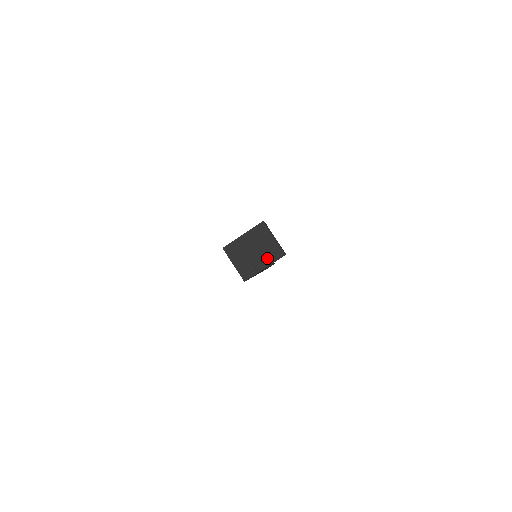
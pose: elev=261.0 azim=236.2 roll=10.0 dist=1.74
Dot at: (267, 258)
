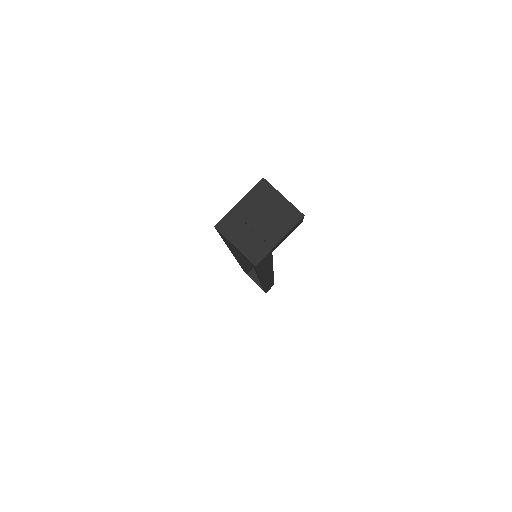
Dot at: (280, 226)
